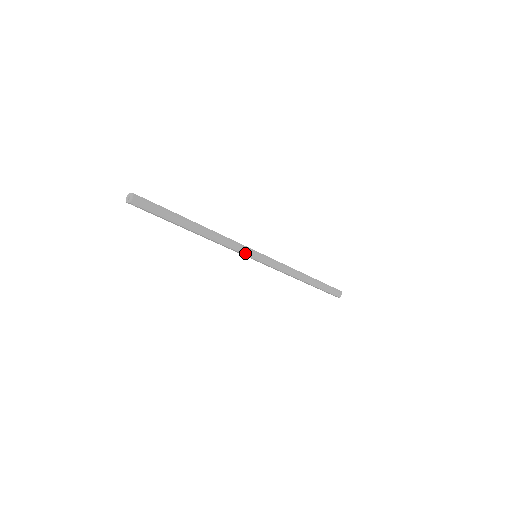
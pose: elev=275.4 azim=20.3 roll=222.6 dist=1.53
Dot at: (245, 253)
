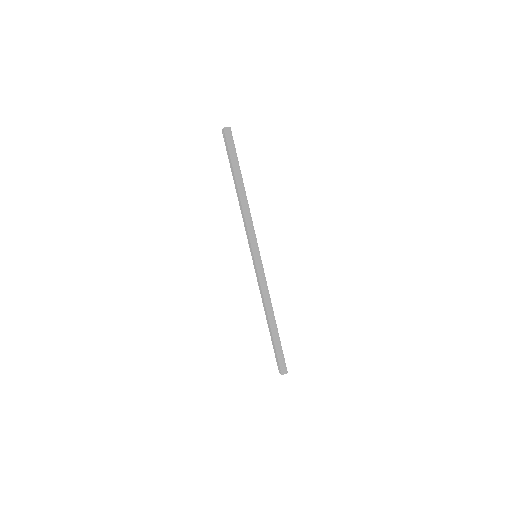
Dot at: (252, 241)
